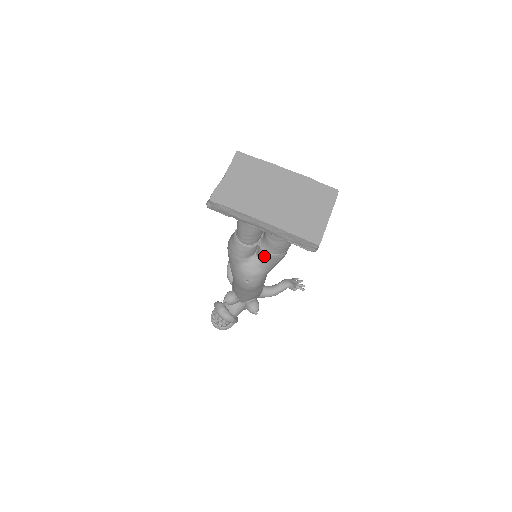
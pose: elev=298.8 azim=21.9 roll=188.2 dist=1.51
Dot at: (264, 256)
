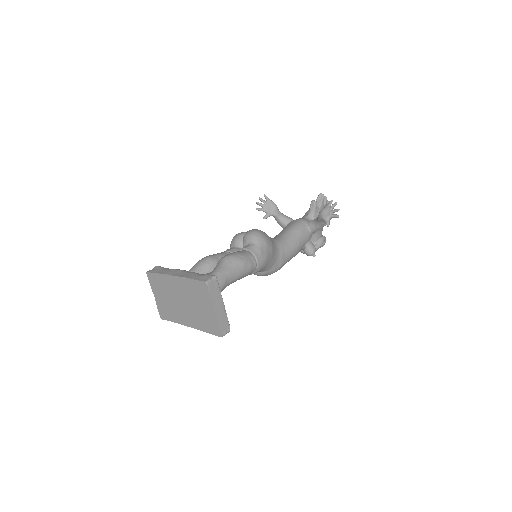
Dot at: occluded
